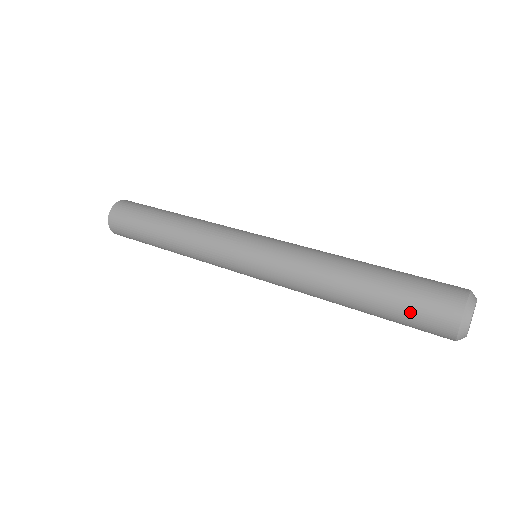
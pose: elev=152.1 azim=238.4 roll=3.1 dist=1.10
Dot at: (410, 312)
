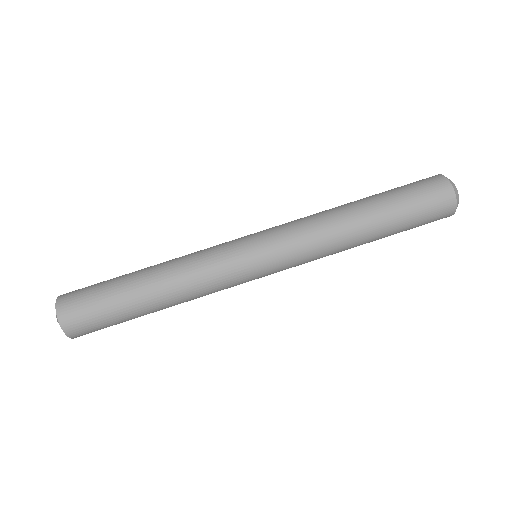
Dot at: occluded
